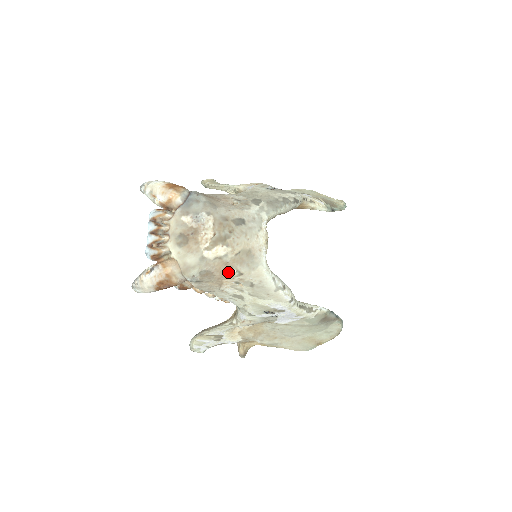
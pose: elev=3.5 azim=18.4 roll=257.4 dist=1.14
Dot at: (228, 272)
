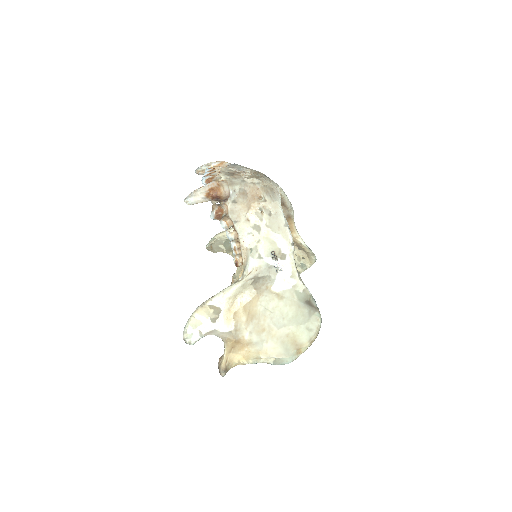
Dot at: (257, 197)
